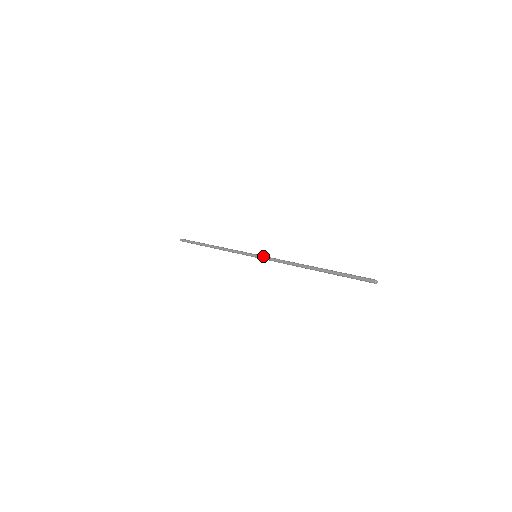
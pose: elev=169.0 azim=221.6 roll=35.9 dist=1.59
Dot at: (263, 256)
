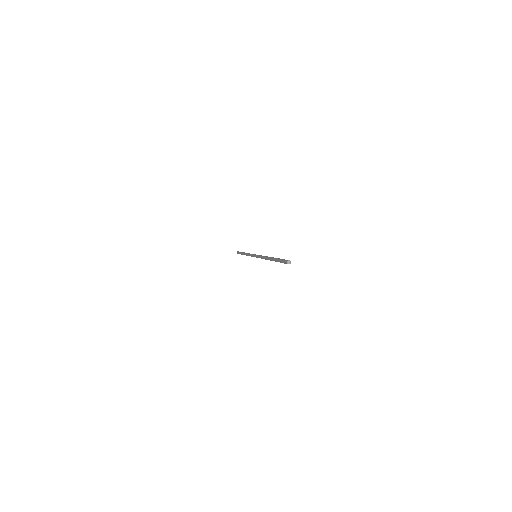
Dot at: occluded
